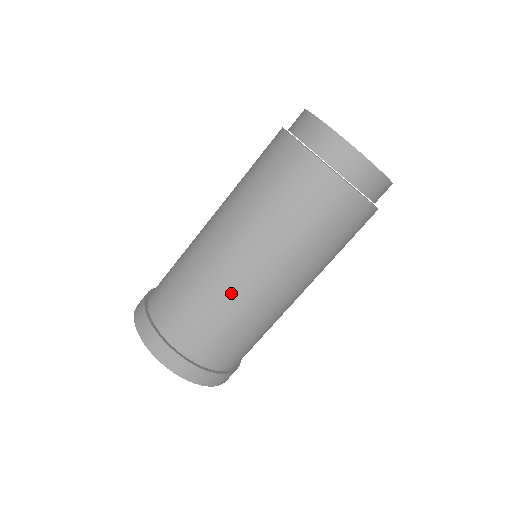
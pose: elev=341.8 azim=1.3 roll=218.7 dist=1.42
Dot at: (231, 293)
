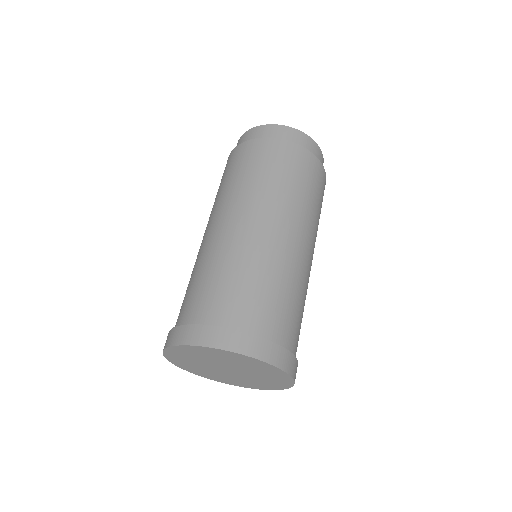
Dot at: (227, 247)
